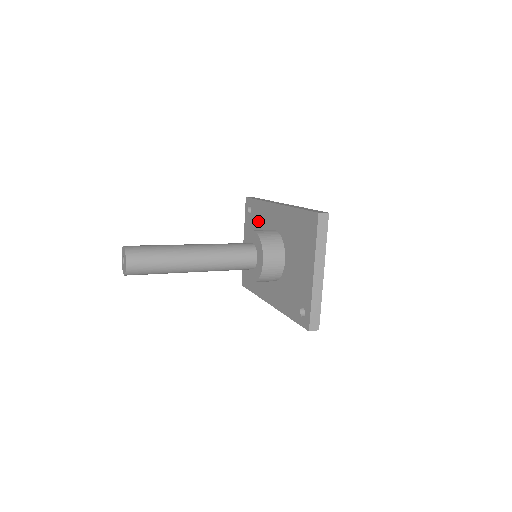
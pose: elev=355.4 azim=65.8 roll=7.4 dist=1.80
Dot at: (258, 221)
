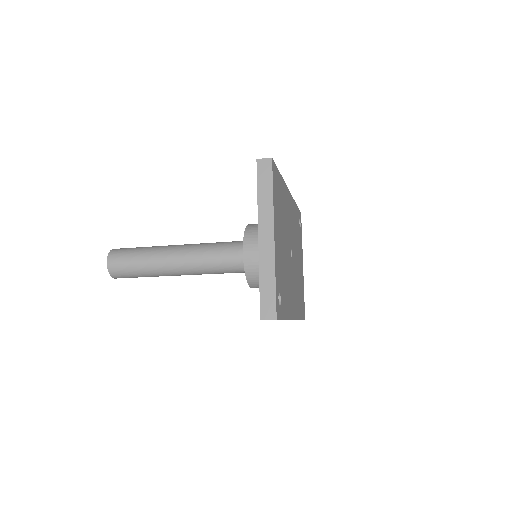
Dot at: occluded
